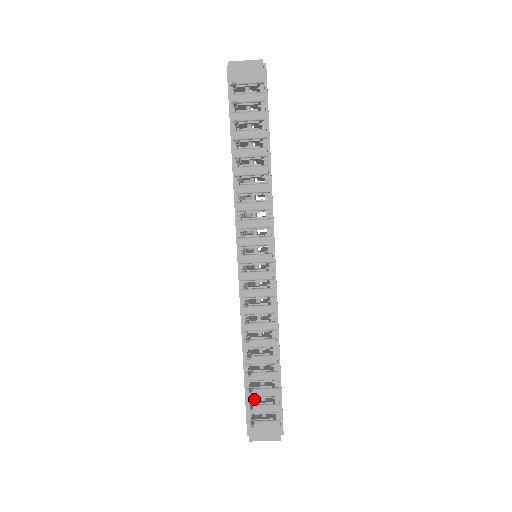
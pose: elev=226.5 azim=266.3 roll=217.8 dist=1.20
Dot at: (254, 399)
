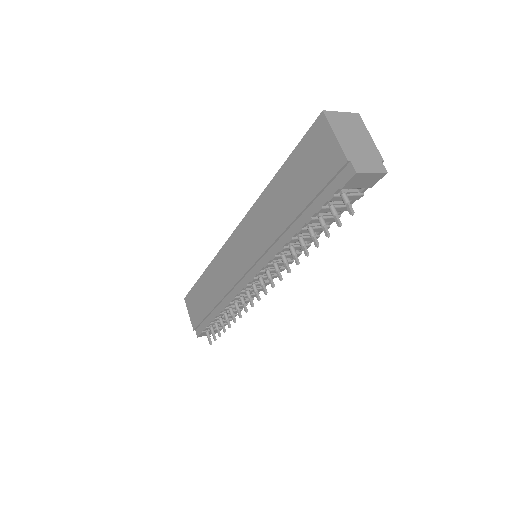
Dot at: occluded
